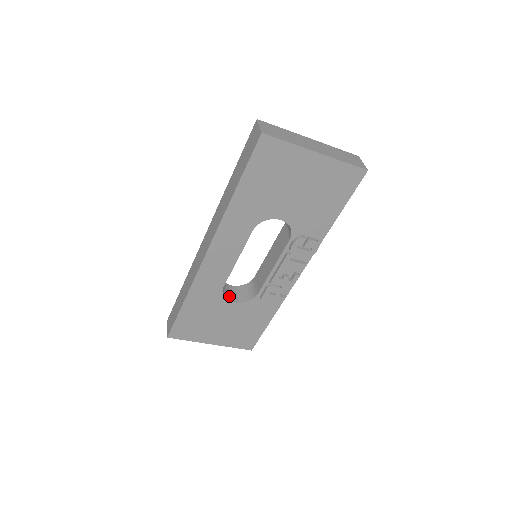
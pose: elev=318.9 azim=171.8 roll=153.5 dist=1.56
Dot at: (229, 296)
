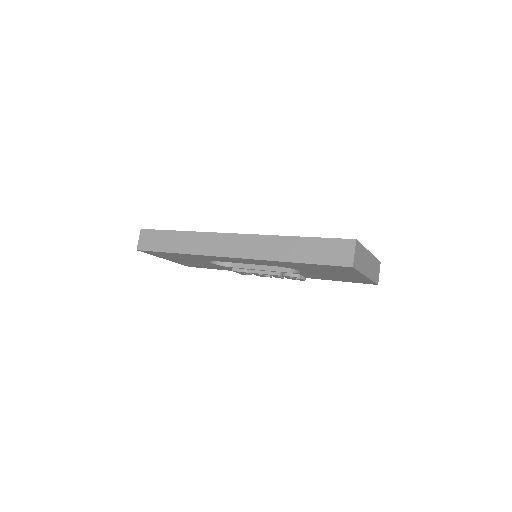
Dot at: occluded
